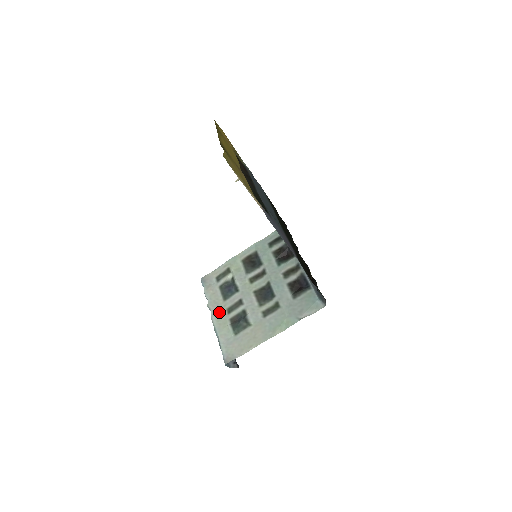
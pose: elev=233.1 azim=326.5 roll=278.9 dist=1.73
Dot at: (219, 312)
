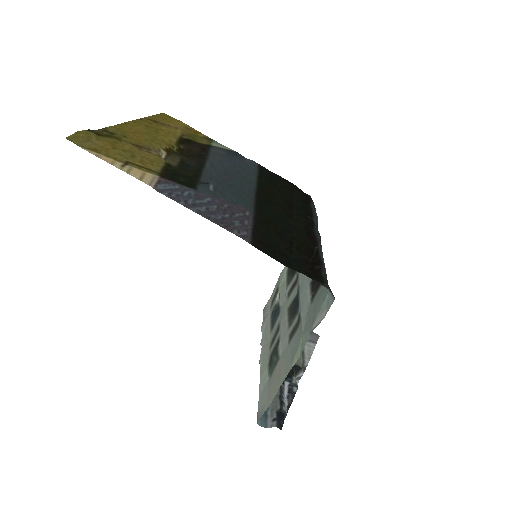
Dot at: (265, 349)
